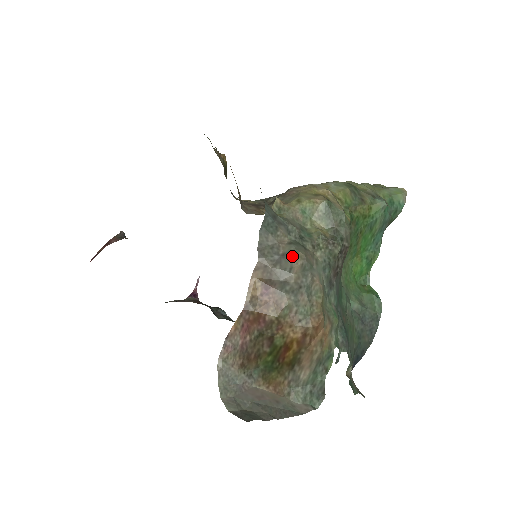
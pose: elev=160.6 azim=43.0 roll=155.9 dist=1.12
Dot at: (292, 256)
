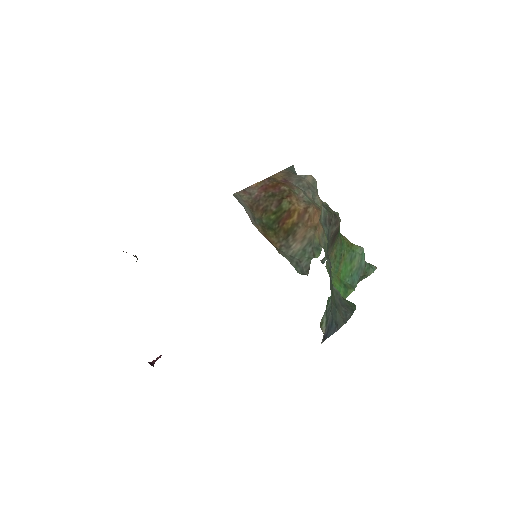
Dot at: occluded
